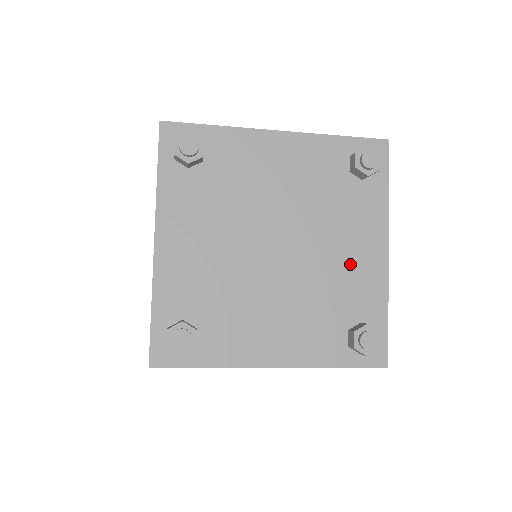
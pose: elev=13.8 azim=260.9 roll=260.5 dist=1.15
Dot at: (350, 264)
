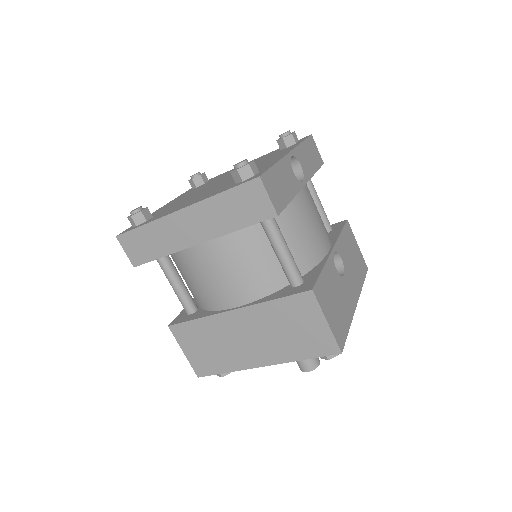
Dot at: occluded
